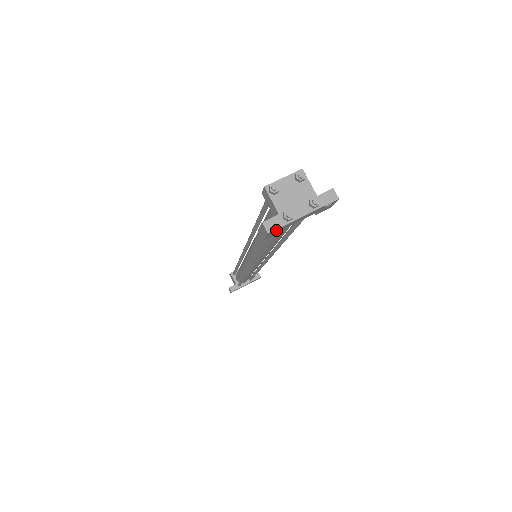
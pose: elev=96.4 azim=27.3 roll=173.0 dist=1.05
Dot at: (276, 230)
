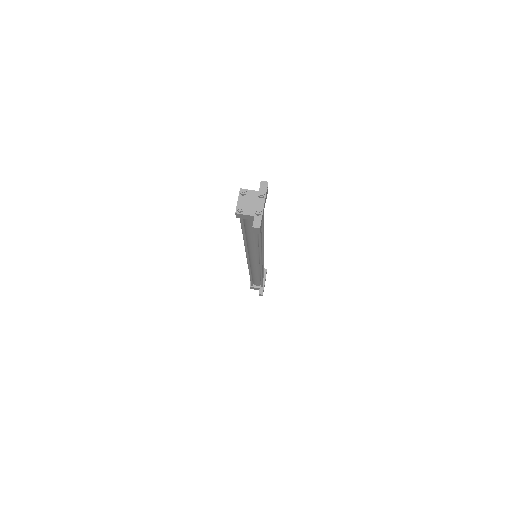
Dot at: (261, 224)
